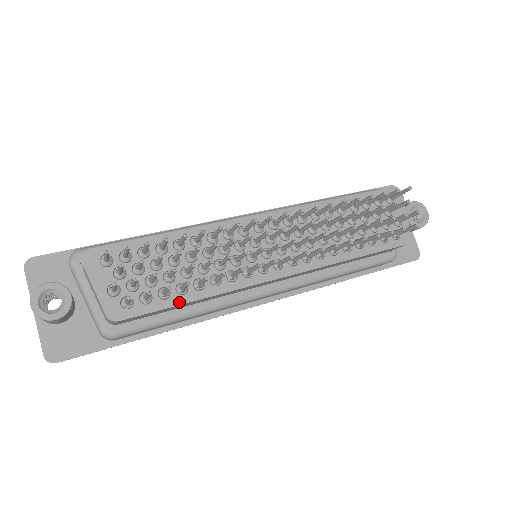
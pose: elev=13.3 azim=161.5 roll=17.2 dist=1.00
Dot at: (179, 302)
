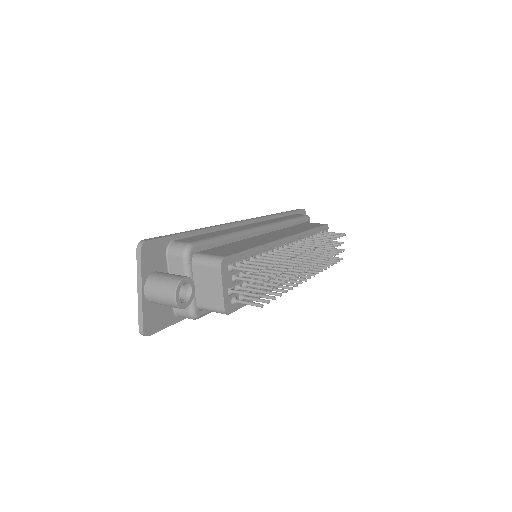
Dot at: occluded
